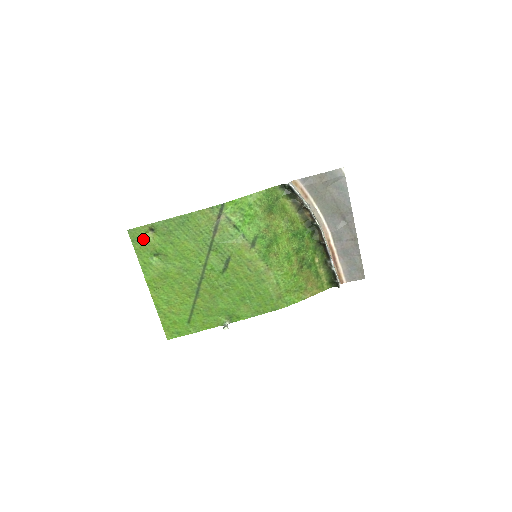
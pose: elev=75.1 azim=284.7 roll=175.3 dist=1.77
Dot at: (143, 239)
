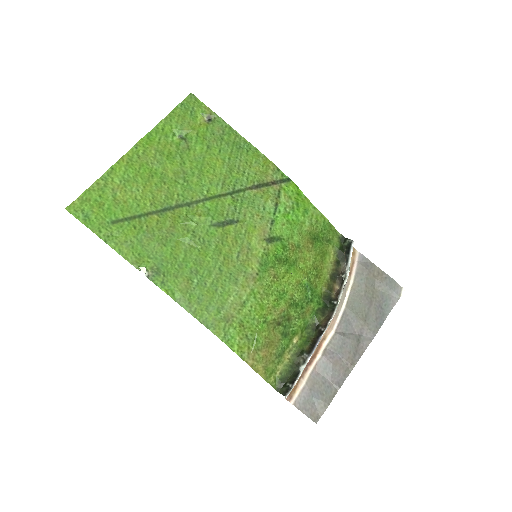
Dot at: (192, 114)
